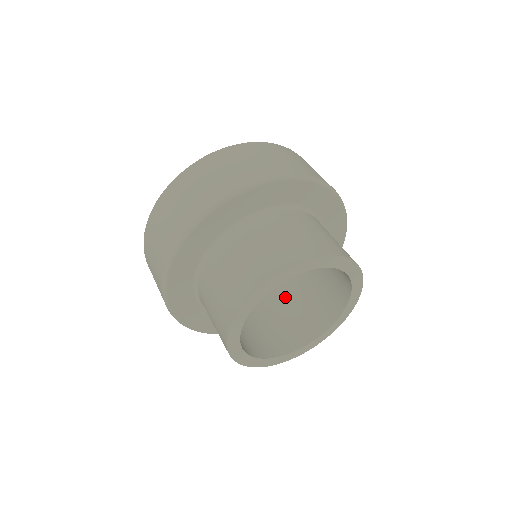
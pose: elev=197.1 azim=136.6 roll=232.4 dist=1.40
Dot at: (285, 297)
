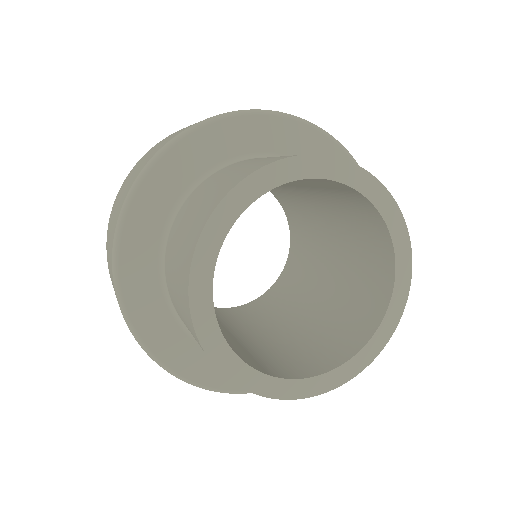
Dot at: (316, 314)
